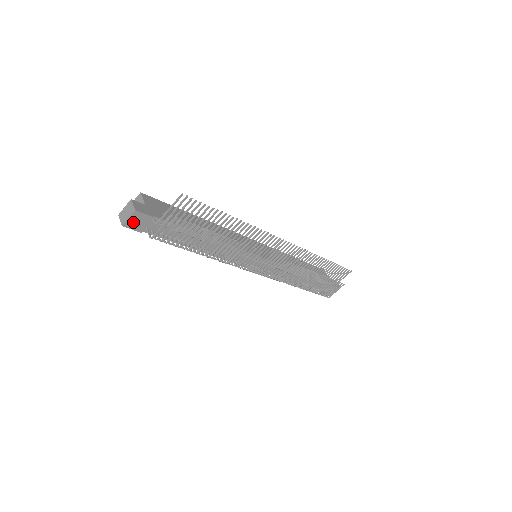
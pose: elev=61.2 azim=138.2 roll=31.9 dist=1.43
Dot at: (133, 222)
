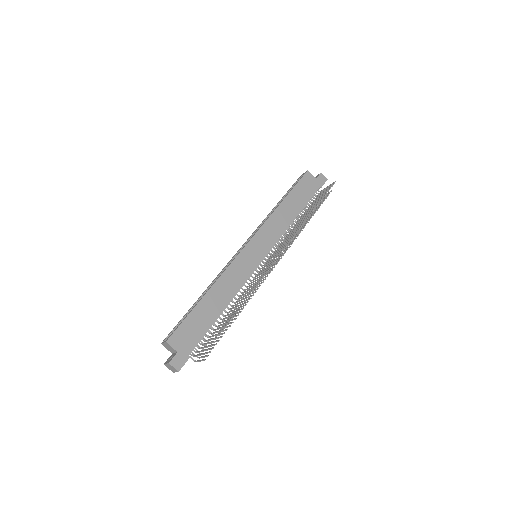
Dot at: occluded
